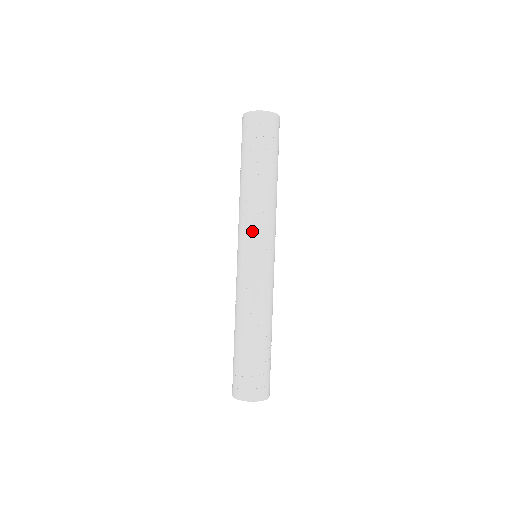
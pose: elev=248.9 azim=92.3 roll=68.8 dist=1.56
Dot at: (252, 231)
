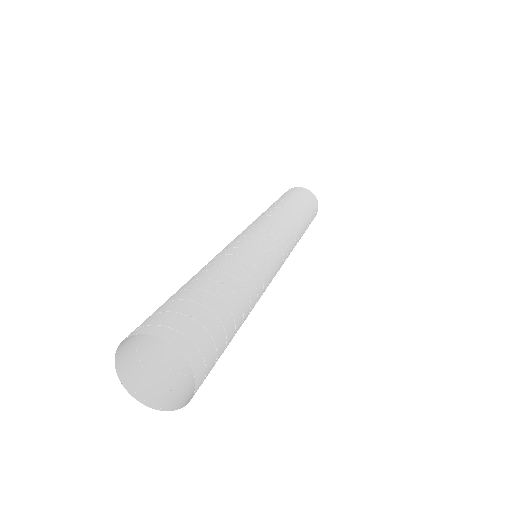
Dot at: occluded
